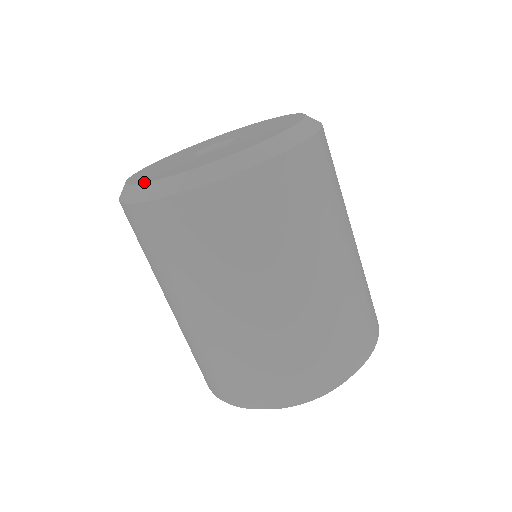
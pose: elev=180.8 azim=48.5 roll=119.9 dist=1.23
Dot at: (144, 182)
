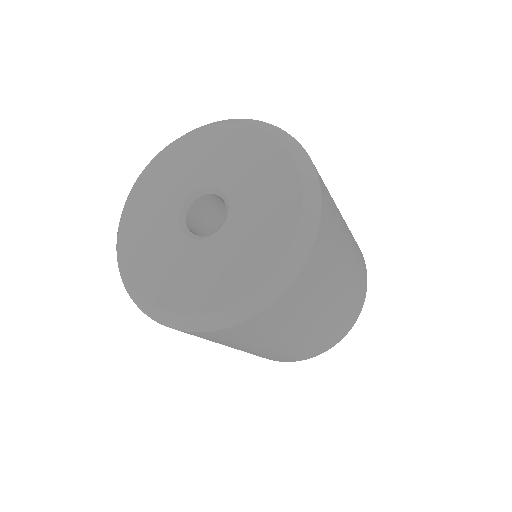
Dot at: (168, 310)
